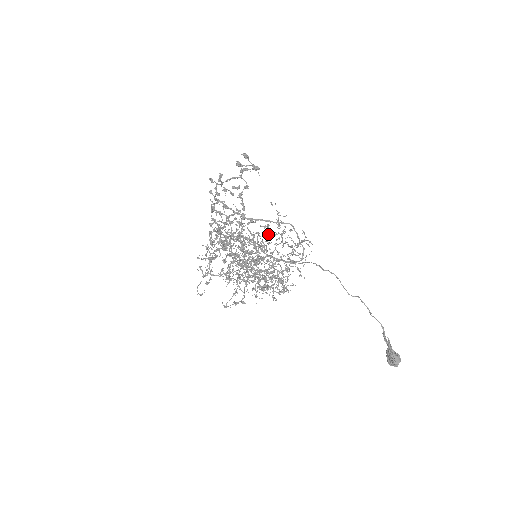
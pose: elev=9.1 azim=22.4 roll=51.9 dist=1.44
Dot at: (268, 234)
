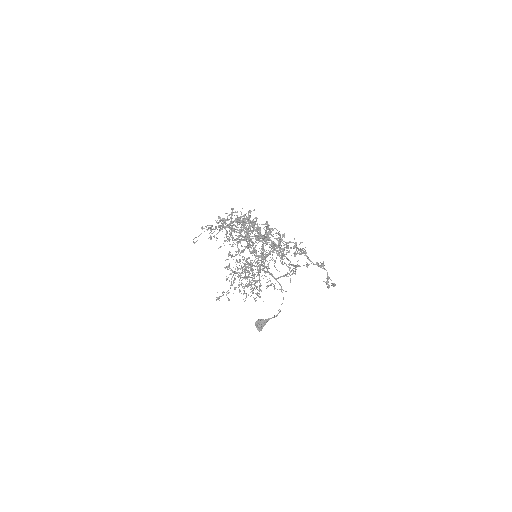
Dot at: occluded
